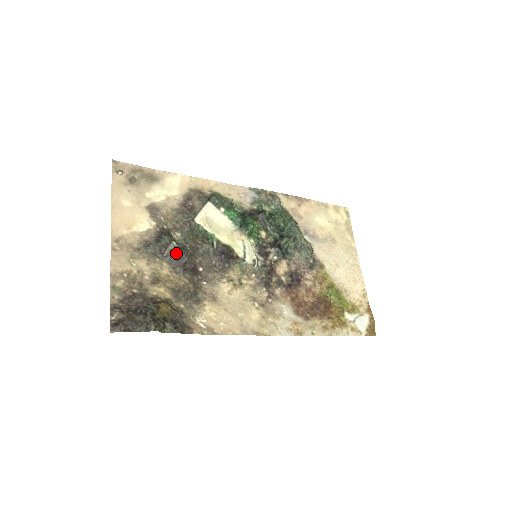
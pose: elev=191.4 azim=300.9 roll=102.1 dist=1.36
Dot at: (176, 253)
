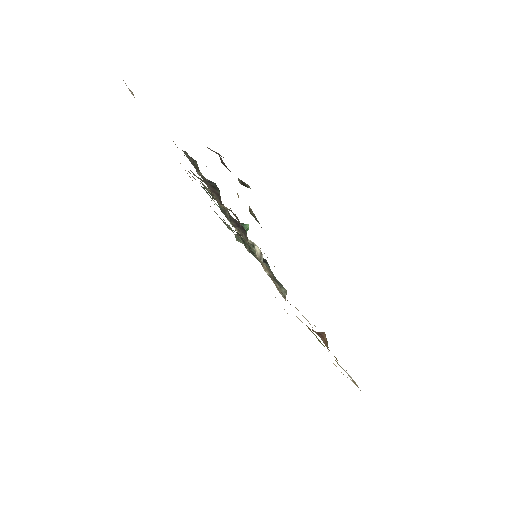
Dot at: (207, 181)
